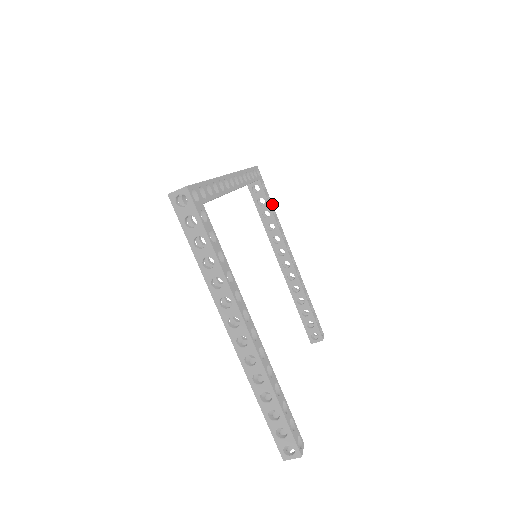
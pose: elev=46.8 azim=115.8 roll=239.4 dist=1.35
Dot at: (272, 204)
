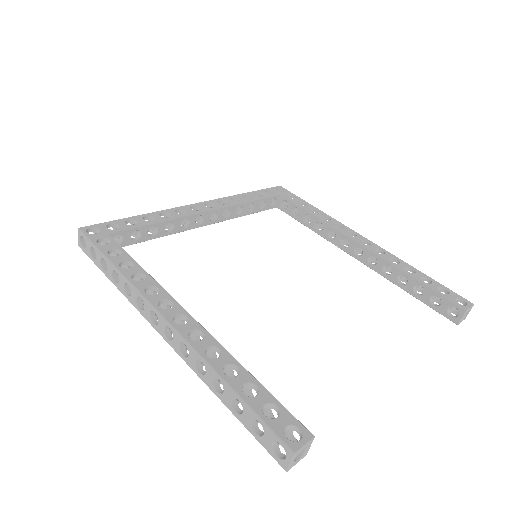
Dot at: (312, 206)
